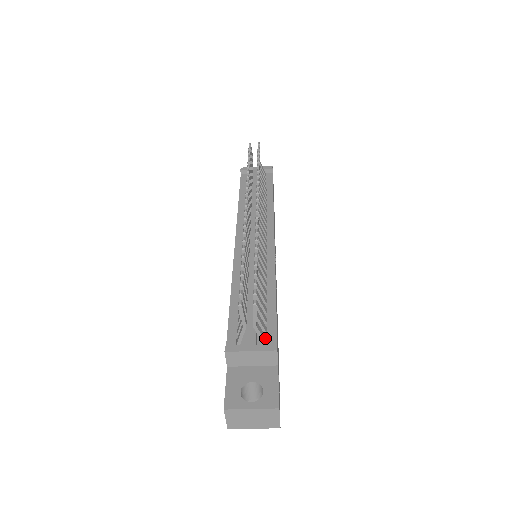
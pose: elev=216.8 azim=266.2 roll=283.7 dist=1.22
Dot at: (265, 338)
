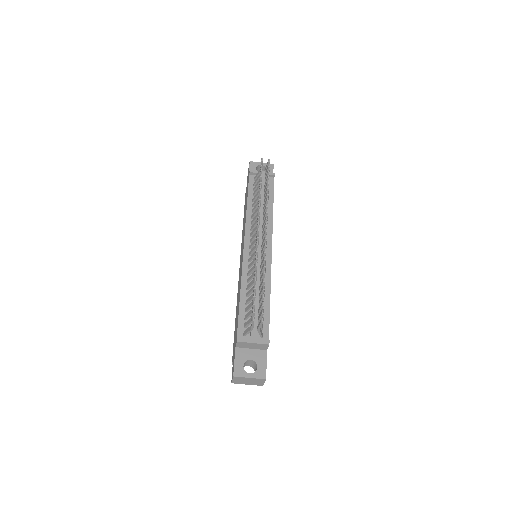
Dot at: (262, 334)
